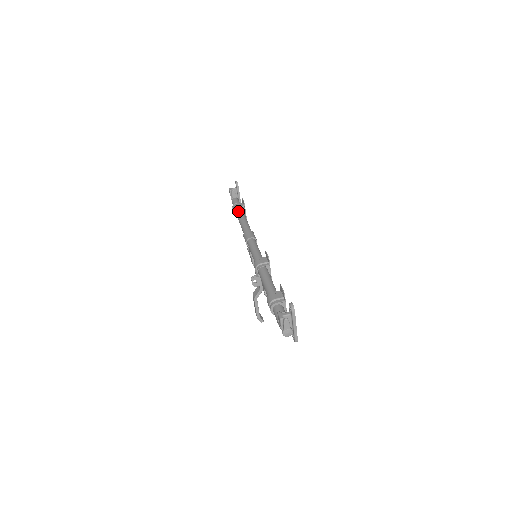
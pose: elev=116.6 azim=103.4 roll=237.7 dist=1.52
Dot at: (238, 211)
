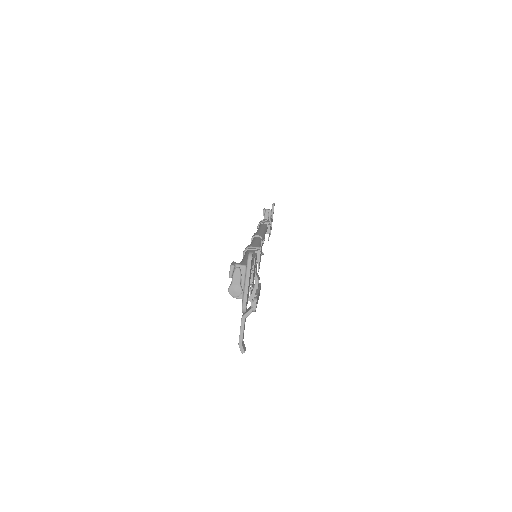
Dot at: (261, 224)
